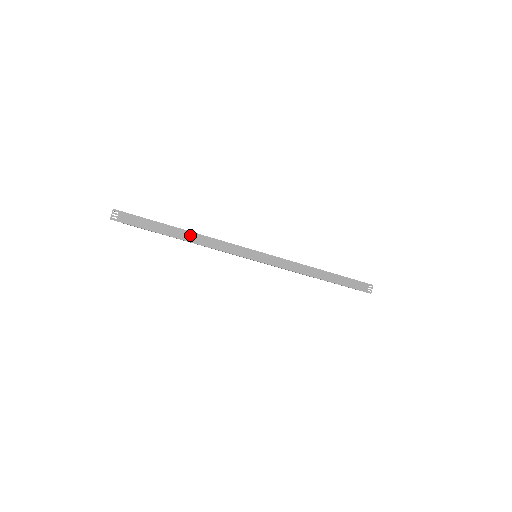
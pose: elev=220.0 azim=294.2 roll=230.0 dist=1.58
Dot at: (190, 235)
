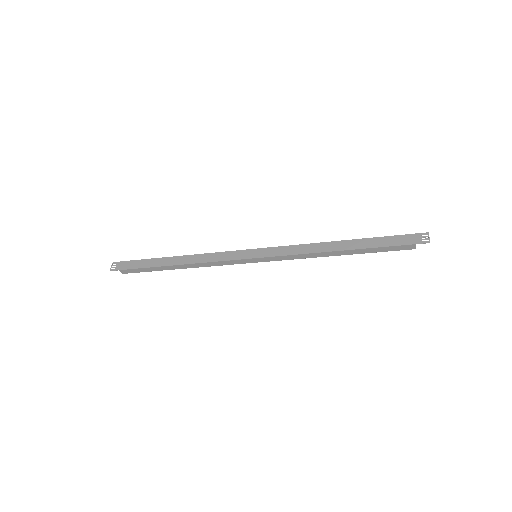
Dot at: (181, 259)
